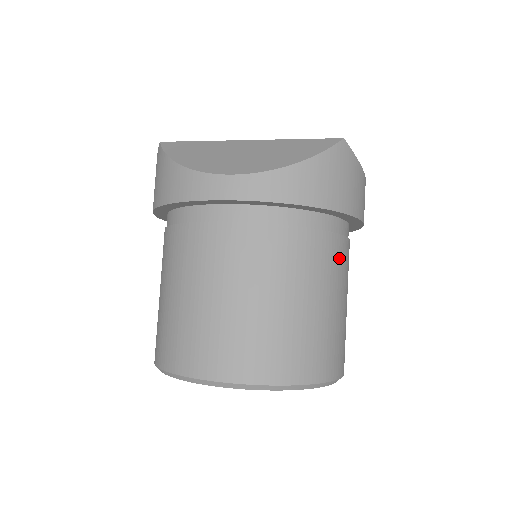
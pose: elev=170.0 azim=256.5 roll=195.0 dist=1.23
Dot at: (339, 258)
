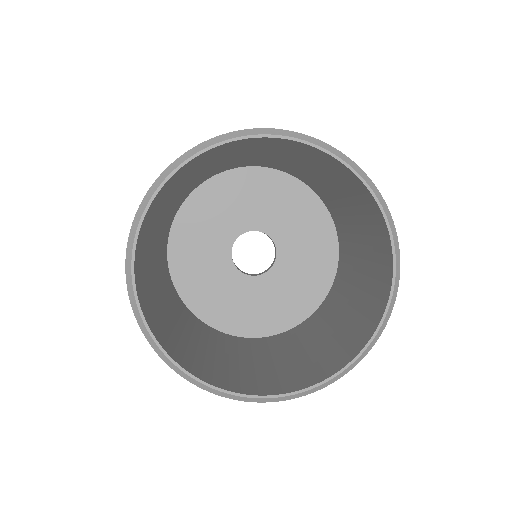
Dot at: occluded
